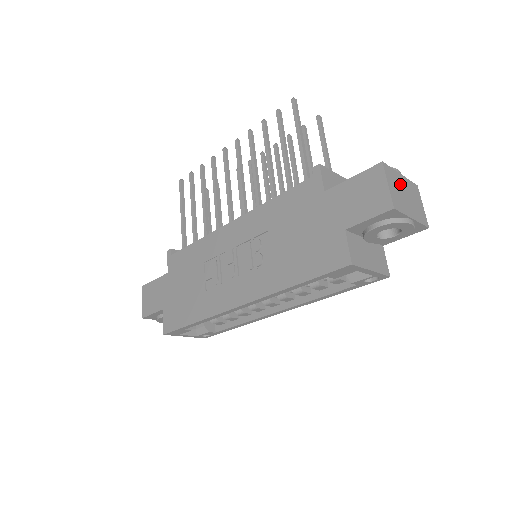
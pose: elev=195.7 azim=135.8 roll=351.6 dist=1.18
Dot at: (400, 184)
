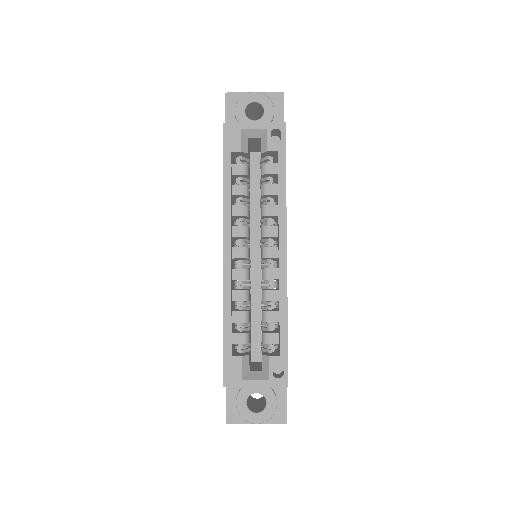
Dot at: occluded
